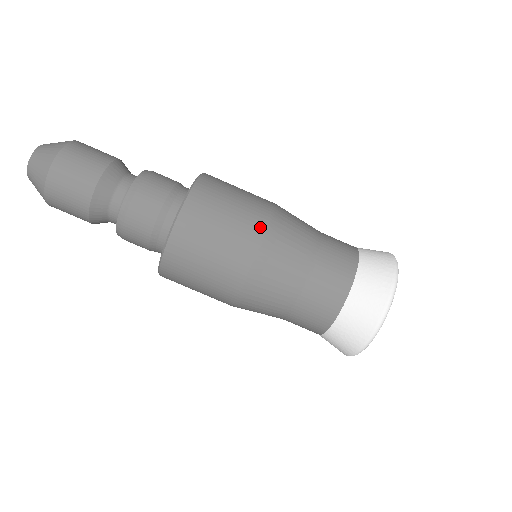
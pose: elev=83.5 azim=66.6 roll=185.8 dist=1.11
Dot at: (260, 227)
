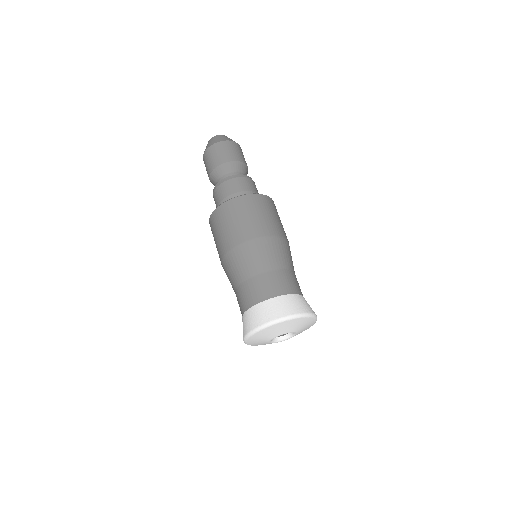
Dot at: (284, 235)
